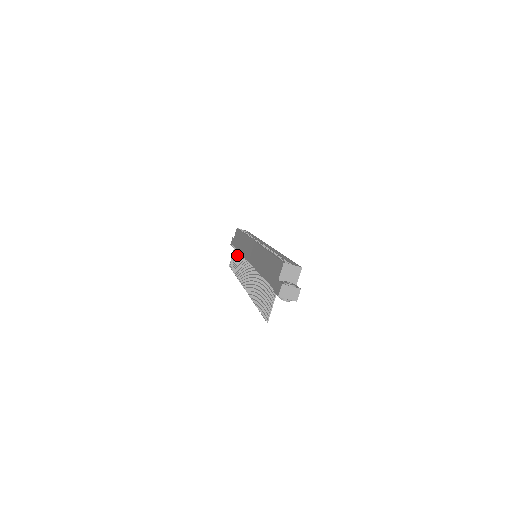
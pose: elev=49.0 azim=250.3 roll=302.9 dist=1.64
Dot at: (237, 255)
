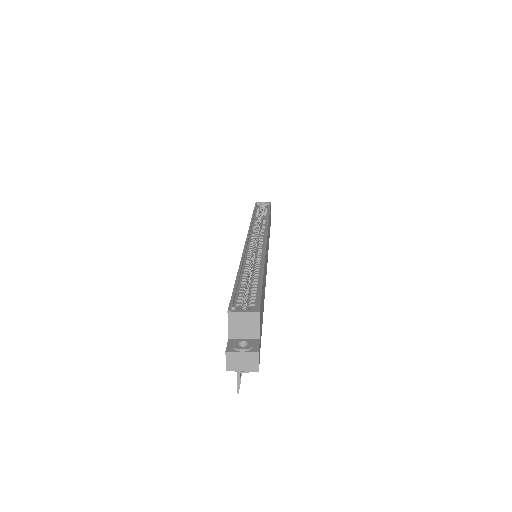
Dot at: occluded
